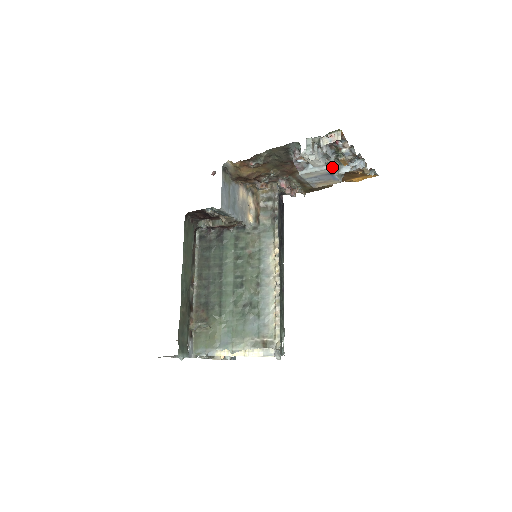
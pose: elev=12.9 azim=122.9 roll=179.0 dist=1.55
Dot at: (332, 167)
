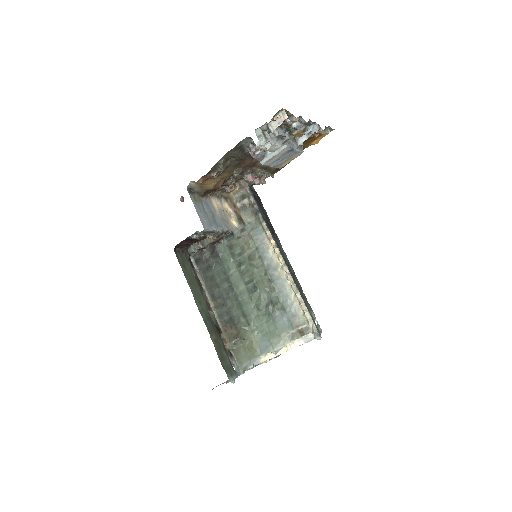
Dot at: occluded
